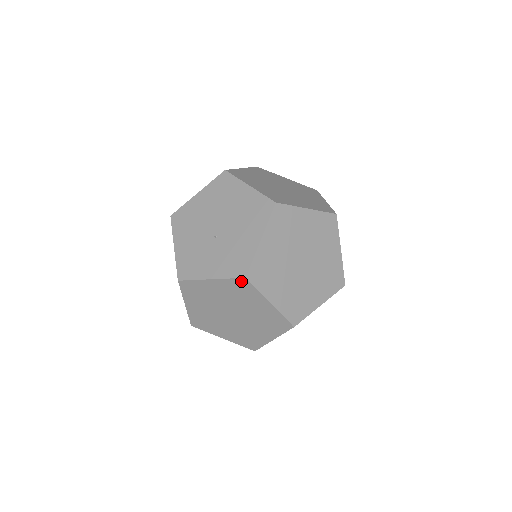
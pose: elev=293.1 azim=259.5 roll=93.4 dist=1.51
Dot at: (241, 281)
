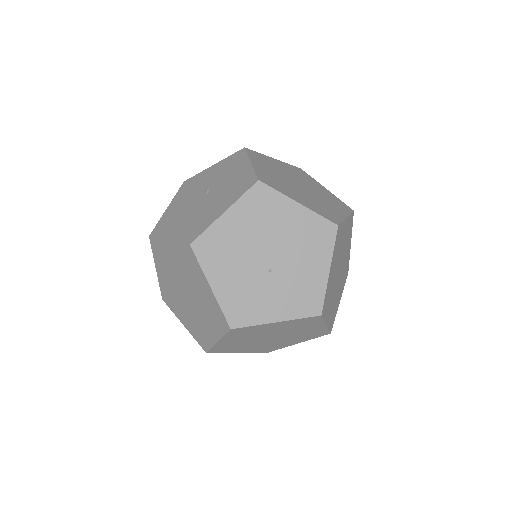
Dot at: (313, 318)
